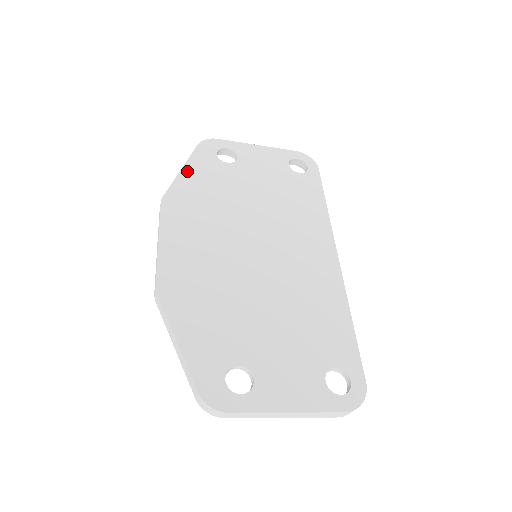
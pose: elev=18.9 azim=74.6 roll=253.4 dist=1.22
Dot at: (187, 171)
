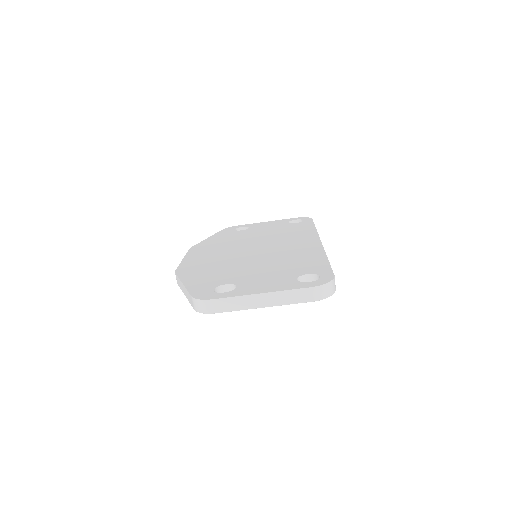
Dot at: (211, 238)
